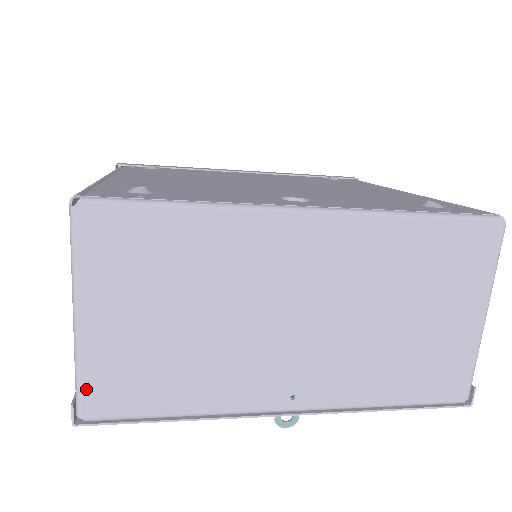
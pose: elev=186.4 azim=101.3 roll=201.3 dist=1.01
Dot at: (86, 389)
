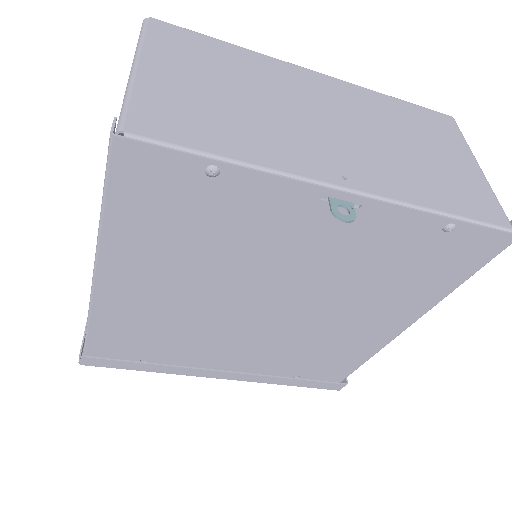
Dot at: (133, 110)
